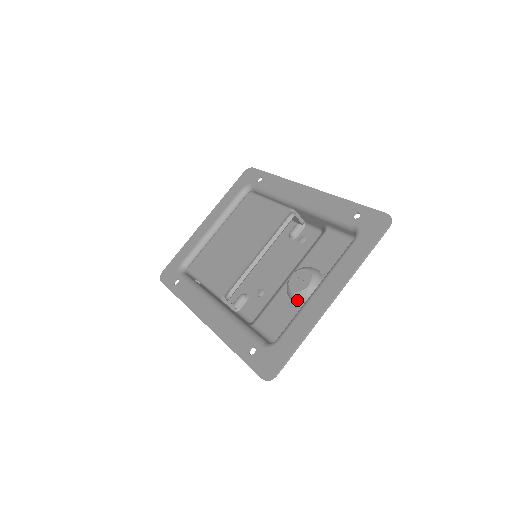
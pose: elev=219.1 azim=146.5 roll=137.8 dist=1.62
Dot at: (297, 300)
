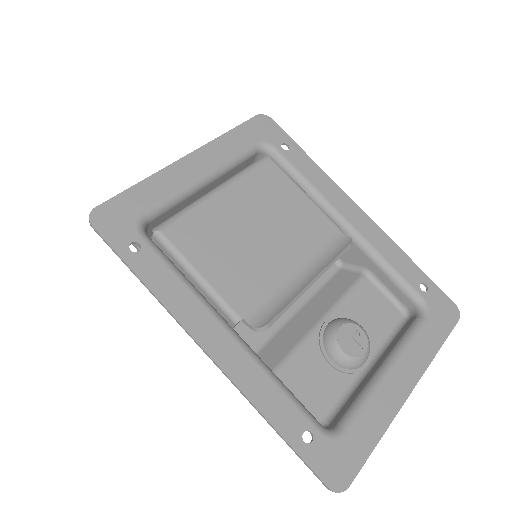
Dot at: (343, 365)
